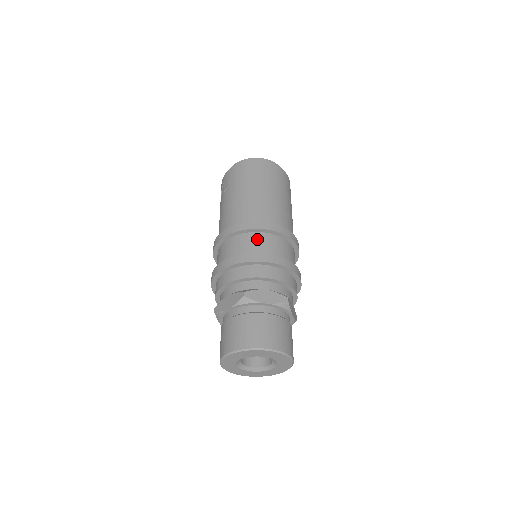
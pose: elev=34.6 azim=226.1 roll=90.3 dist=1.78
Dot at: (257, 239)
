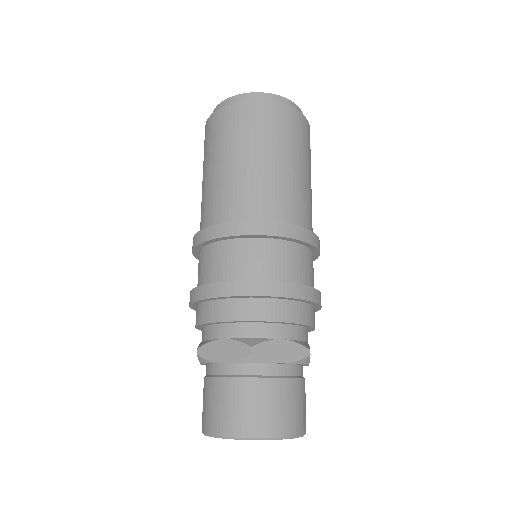
Dot at: (211, 256)
